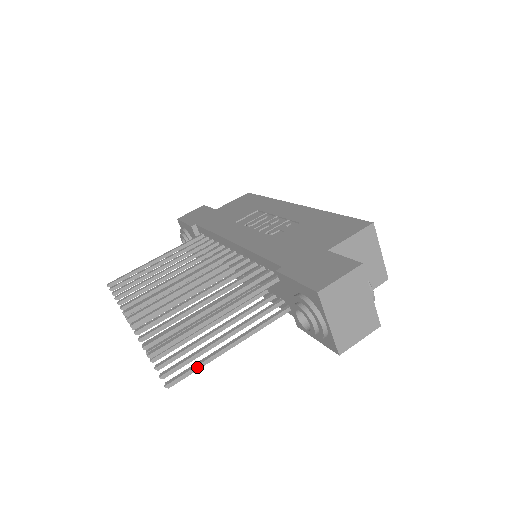
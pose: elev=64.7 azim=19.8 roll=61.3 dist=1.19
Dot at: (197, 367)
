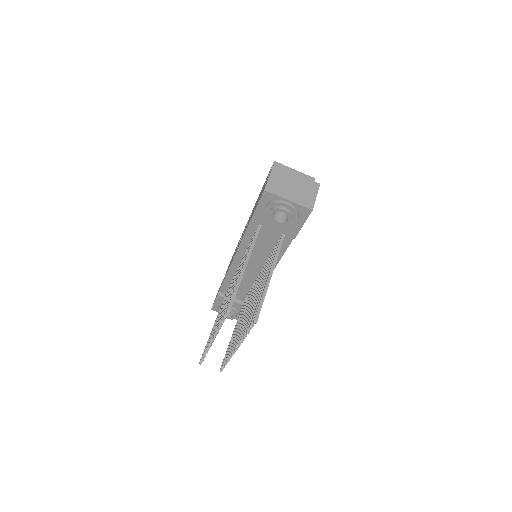
Dot at: (262, 300)
